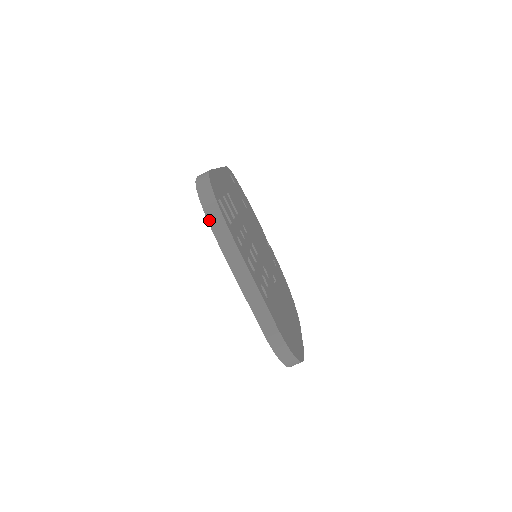
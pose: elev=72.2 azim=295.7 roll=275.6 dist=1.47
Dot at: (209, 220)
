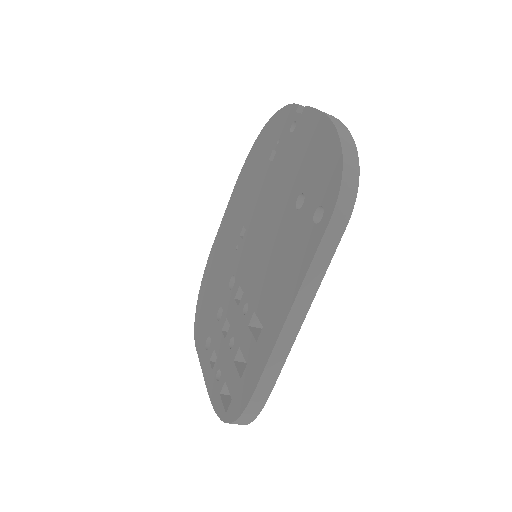
Dot at: (219, 417)
